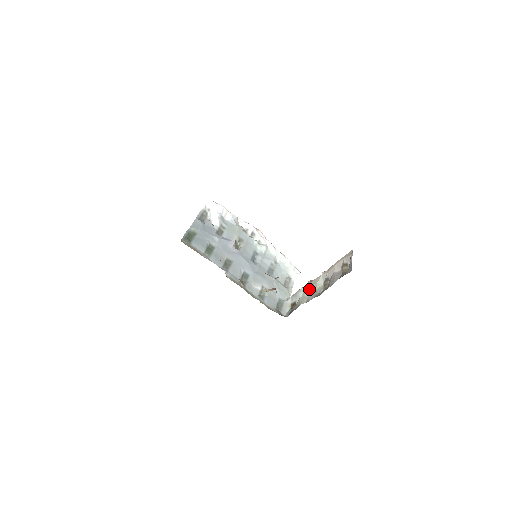
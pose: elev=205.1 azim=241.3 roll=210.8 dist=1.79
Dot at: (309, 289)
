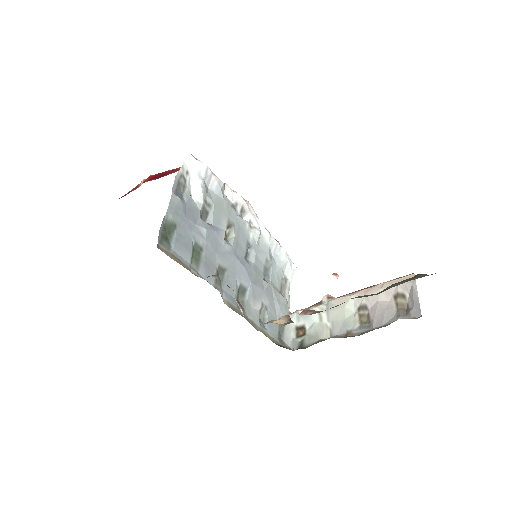
Dot at: (330, 314)
